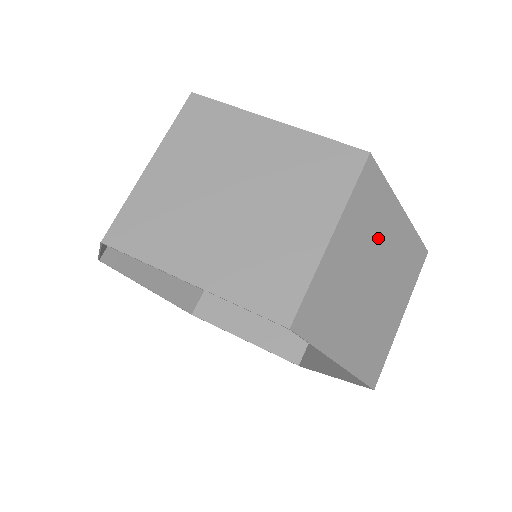
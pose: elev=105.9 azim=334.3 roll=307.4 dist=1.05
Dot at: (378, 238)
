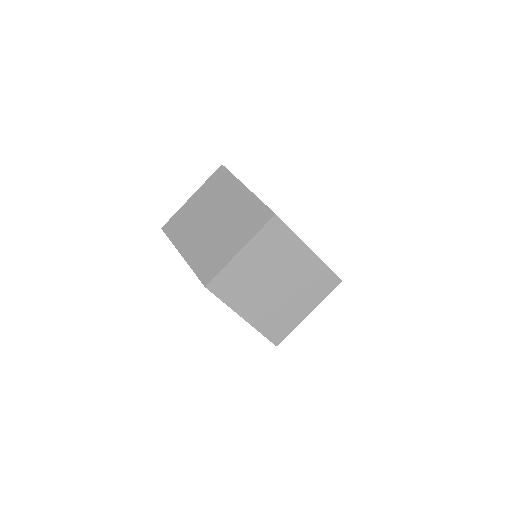
Dot at: occluded
